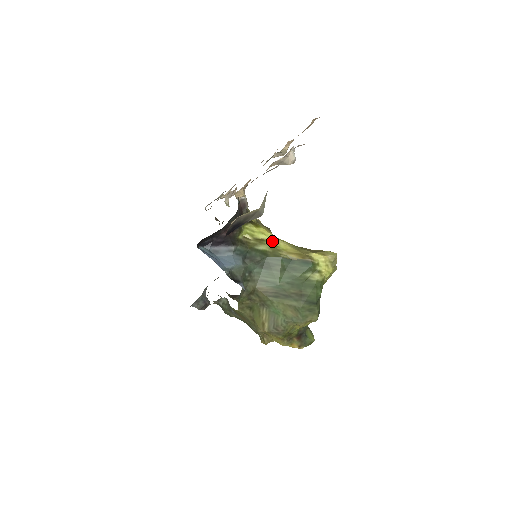
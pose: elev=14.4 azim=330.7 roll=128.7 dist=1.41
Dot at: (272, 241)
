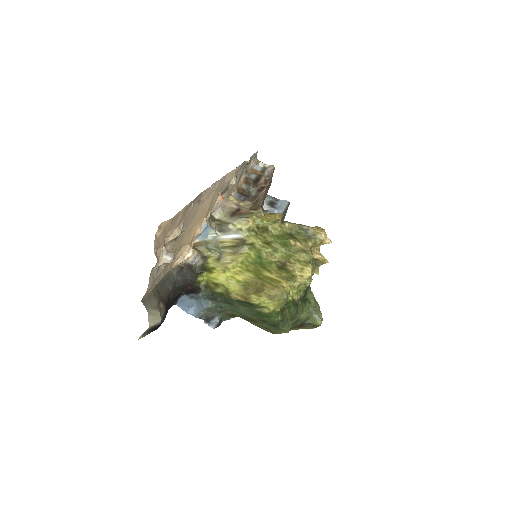
Dot at: (224, 284)
